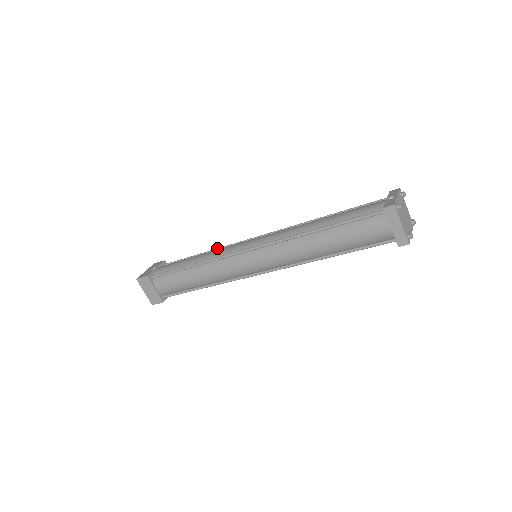
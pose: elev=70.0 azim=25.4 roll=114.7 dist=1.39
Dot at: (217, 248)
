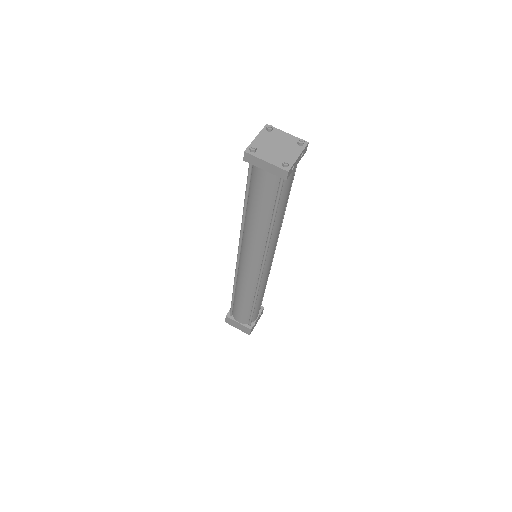
Dot at: occluded
